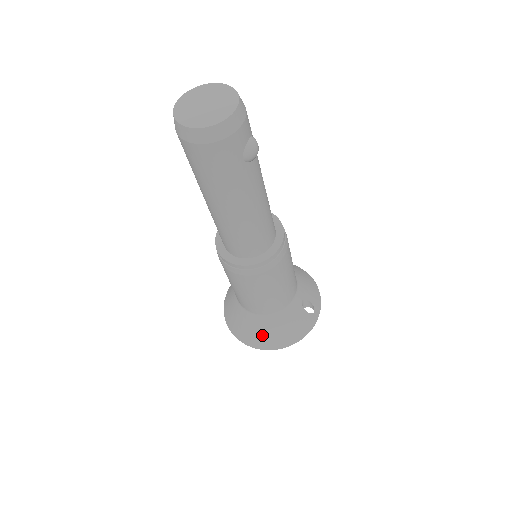
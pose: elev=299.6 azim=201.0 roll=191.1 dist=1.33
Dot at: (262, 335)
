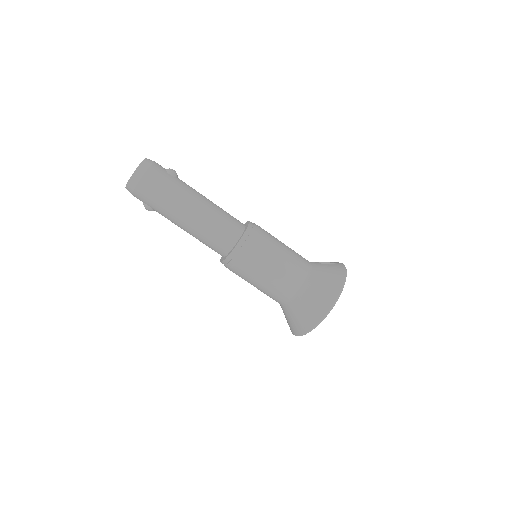
Dot at: (319, 297)
